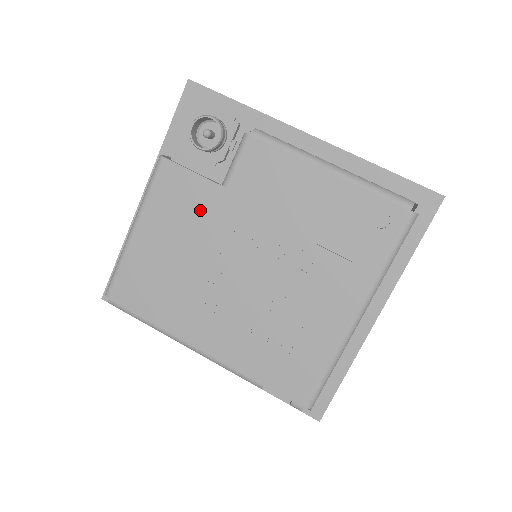
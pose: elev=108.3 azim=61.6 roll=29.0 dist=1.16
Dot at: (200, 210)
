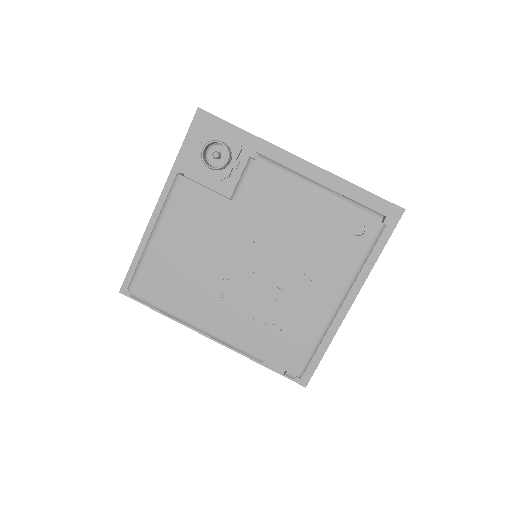
Dot at: (212, 220)
